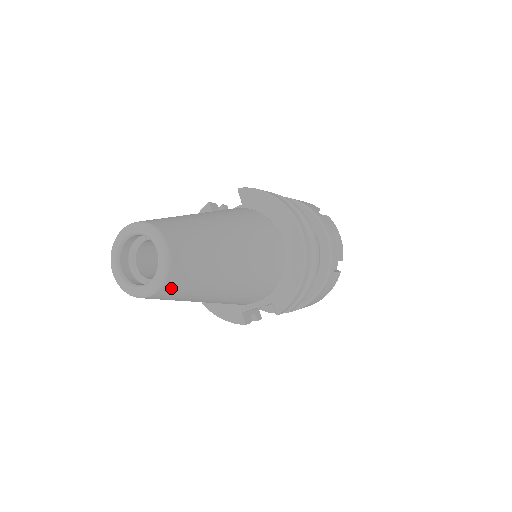
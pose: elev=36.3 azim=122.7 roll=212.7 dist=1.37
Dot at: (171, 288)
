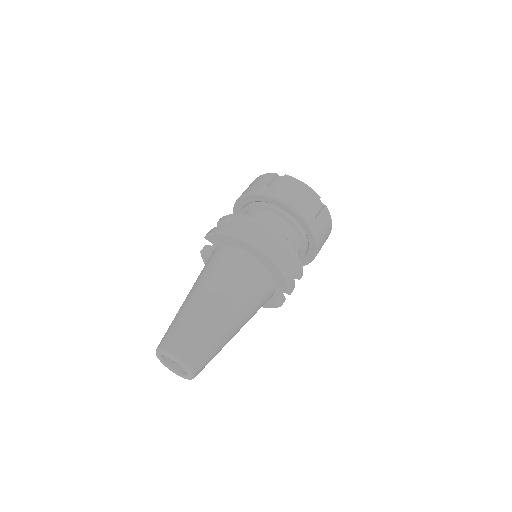
Dot at: (200, 367)
